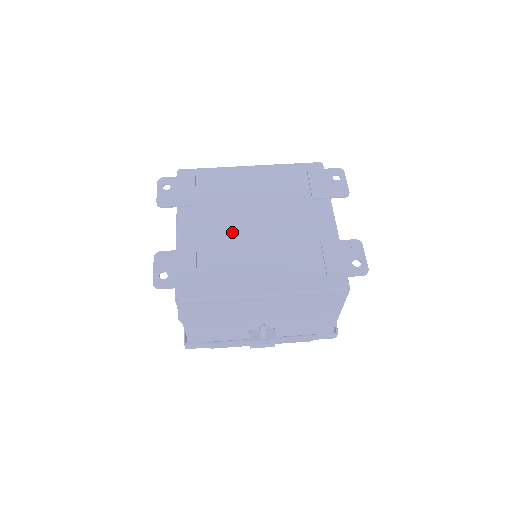
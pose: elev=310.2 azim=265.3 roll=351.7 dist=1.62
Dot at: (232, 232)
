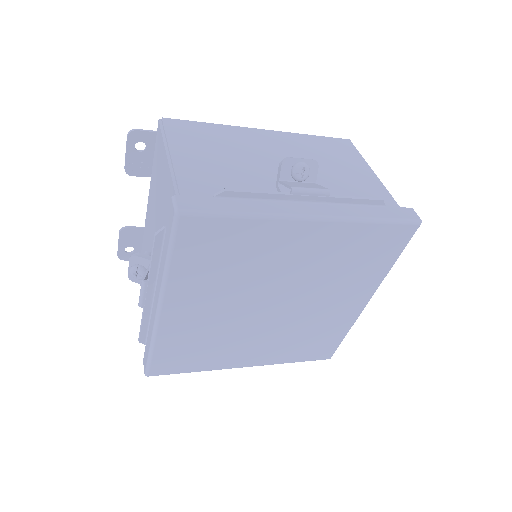
Dot at: occluded
